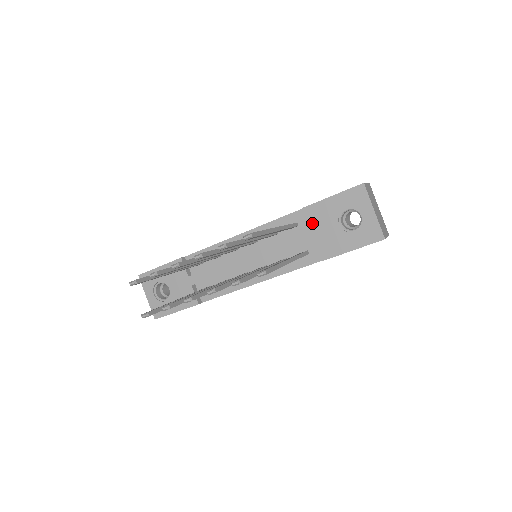
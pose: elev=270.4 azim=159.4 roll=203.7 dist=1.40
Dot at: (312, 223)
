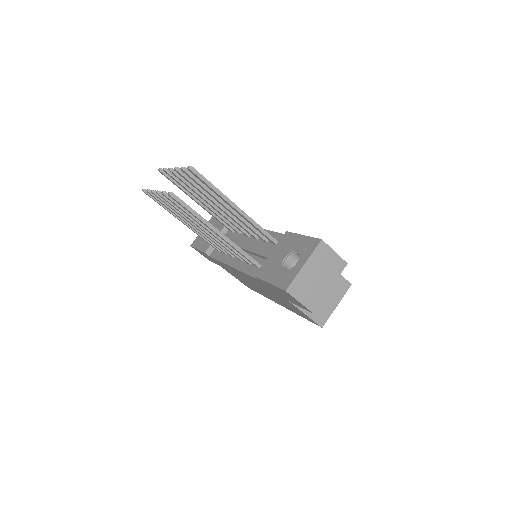
Dot at: (279, 245)
